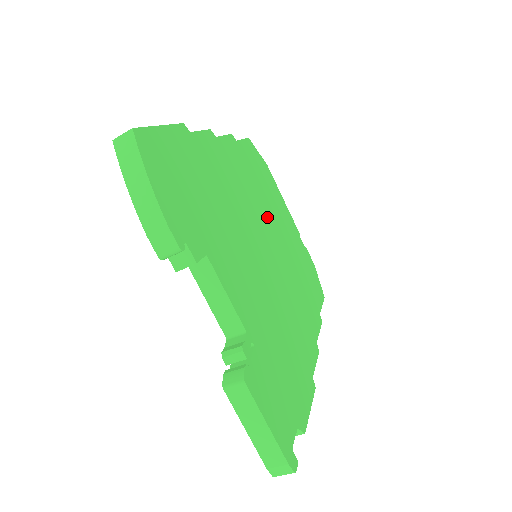
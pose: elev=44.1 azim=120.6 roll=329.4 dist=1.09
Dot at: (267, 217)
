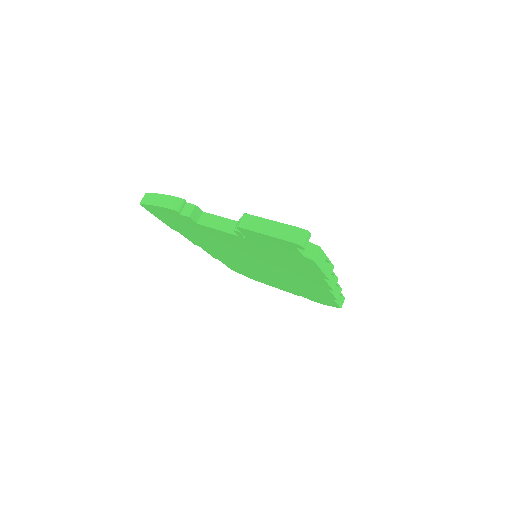
Dot at: occluded
